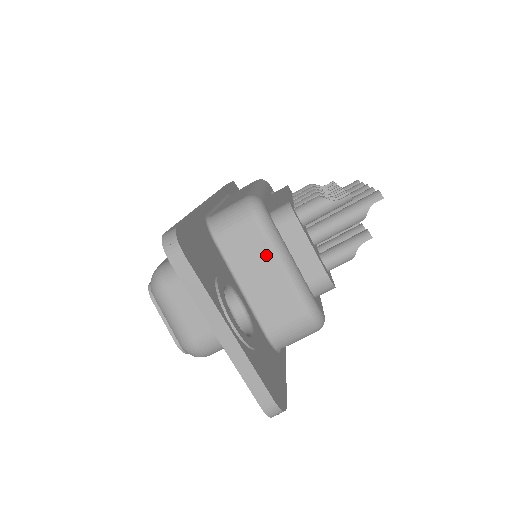
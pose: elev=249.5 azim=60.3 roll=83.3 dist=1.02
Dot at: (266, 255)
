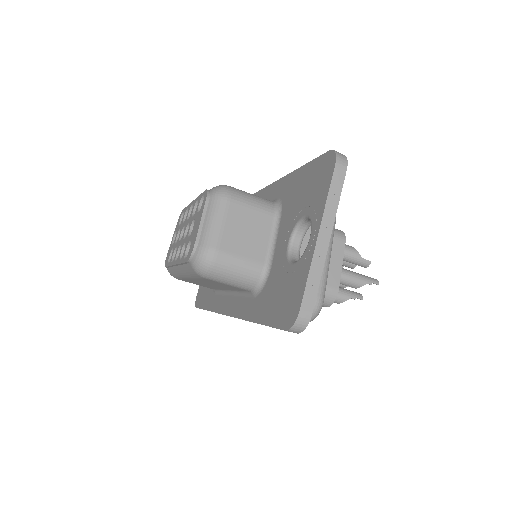
Dot at: occluded
